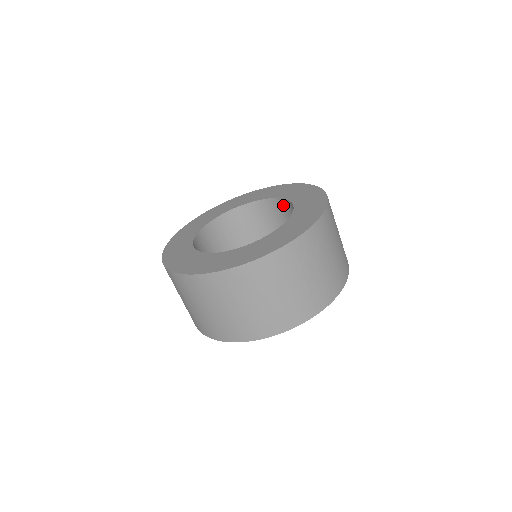
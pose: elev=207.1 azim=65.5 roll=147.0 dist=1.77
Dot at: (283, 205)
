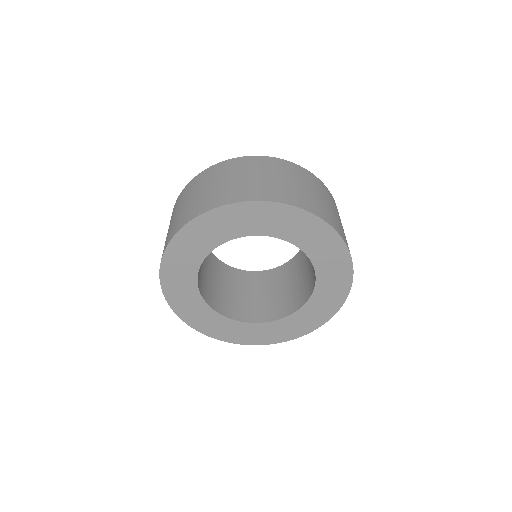
Dot at: occluded
